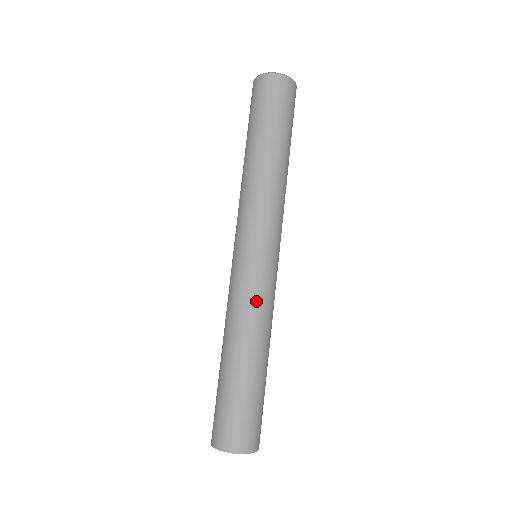
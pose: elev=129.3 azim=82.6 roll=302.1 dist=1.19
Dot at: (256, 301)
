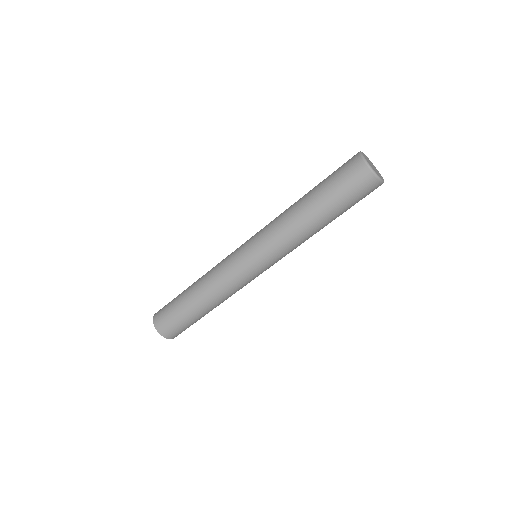
Dot at: (229, 283)
